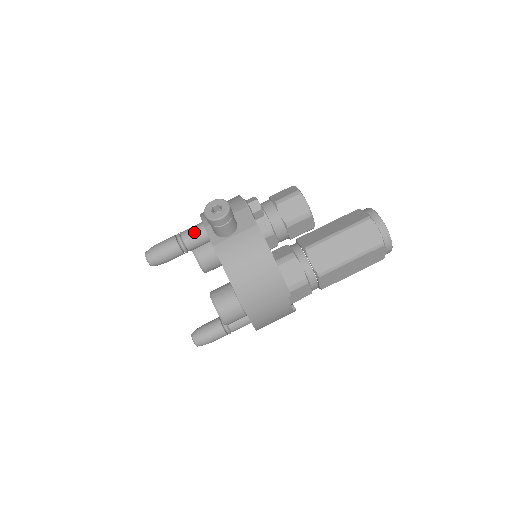
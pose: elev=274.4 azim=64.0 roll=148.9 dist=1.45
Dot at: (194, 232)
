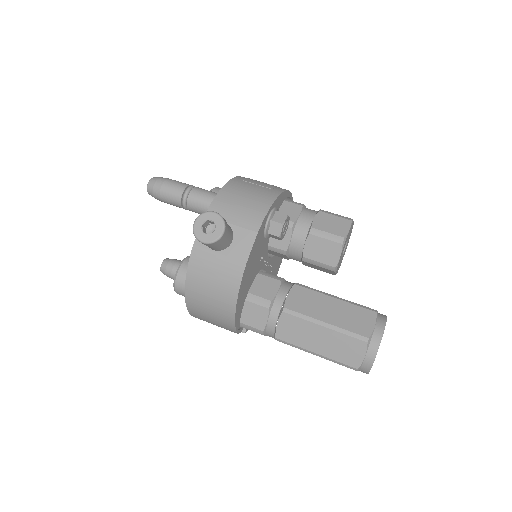
Dot at: (202, 202)
